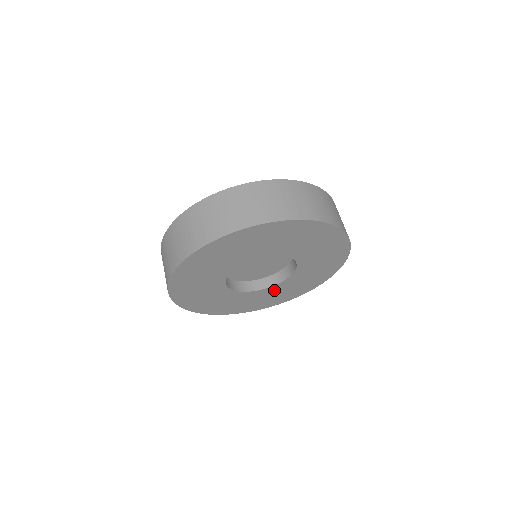
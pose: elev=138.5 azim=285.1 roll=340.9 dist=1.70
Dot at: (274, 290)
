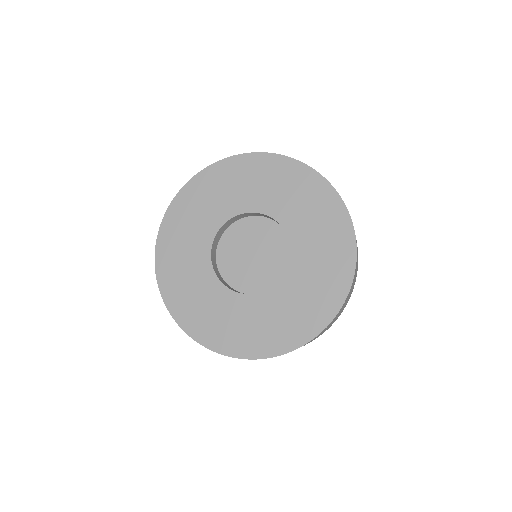
Dot at: (266, 305)
